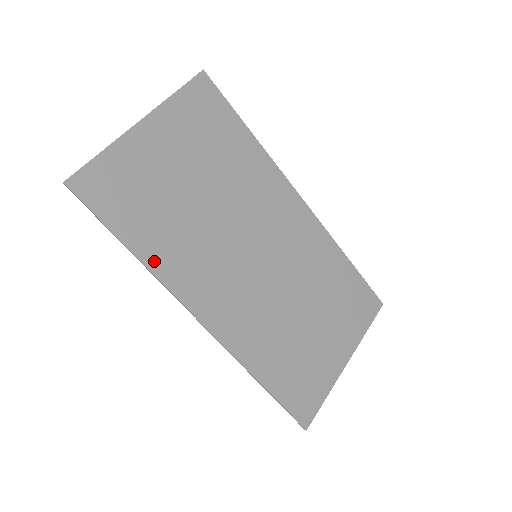
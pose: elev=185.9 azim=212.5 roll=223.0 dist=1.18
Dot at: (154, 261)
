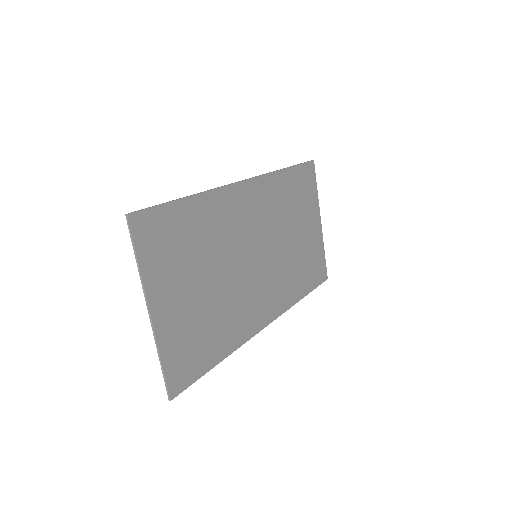
Dot at: (231, 345)
